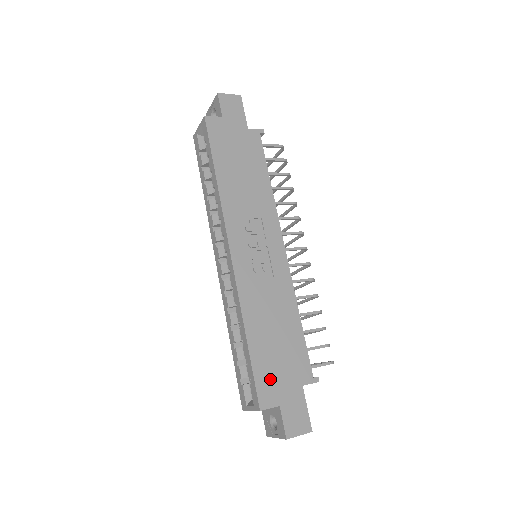
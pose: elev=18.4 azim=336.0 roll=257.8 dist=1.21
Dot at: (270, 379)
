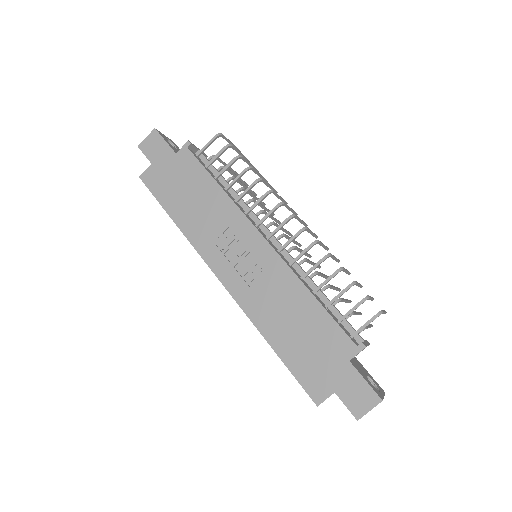
Dot at: (312, 372)
